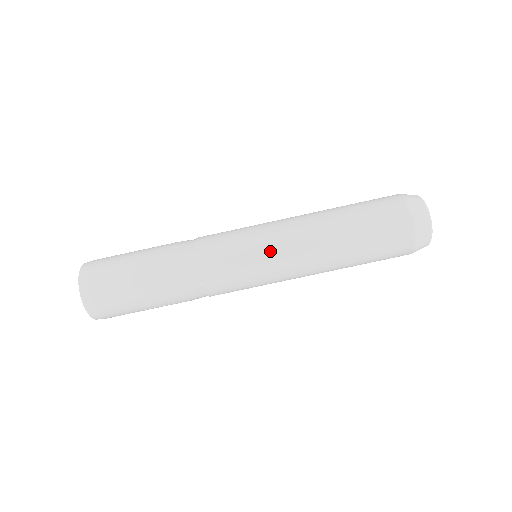
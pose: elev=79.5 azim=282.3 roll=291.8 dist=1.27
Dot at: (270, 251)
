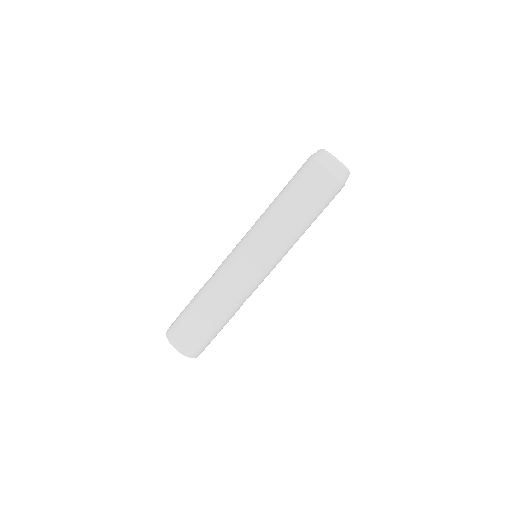
Dot at: (256, 247)
